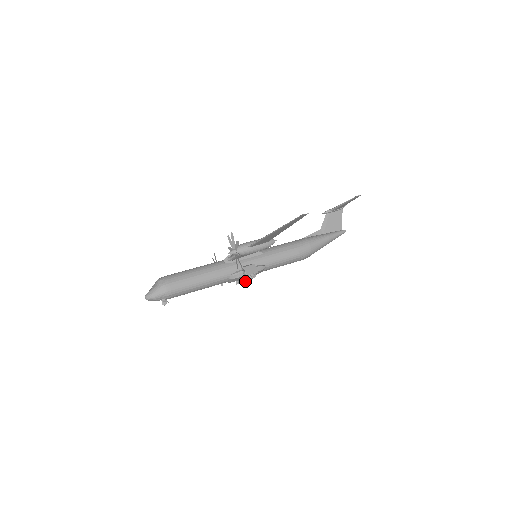
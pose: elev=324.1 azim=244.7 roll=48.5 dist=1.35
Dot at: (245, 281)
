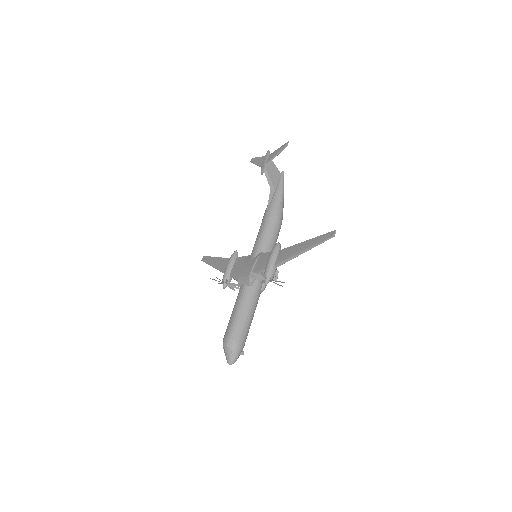
Dot at: occluded
